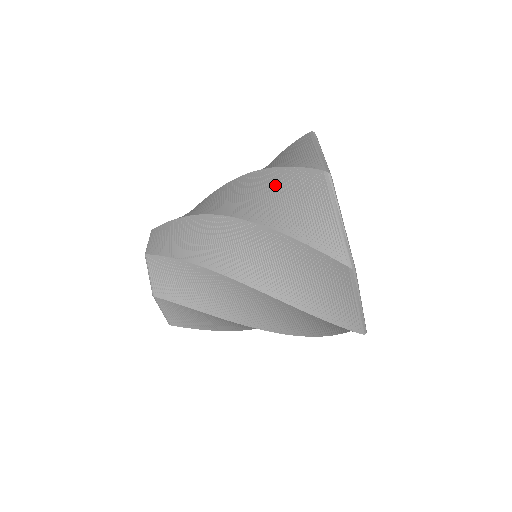
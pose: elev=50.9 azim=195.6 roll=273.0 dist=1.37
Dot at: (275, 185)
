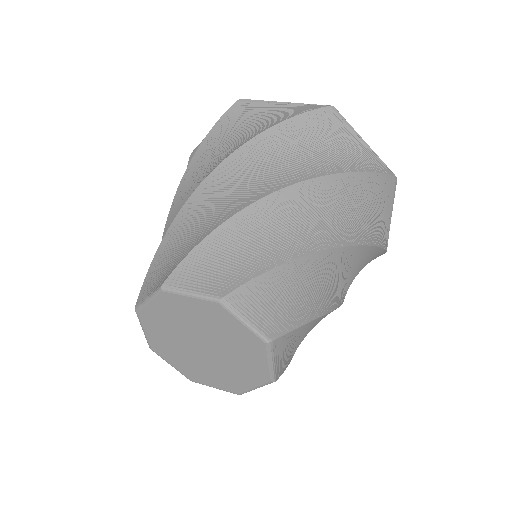
Dot at: (214, 146)
